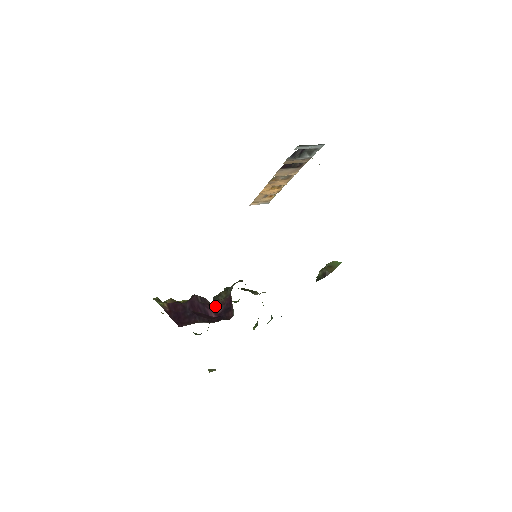
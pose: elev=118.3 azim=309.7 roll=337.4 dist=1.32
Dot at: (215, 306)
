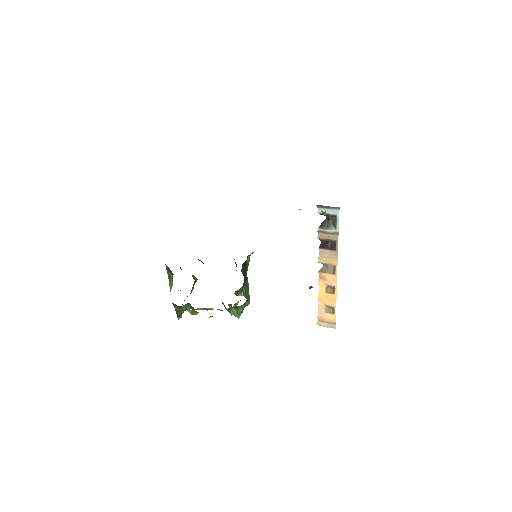
Dot at: occluded
